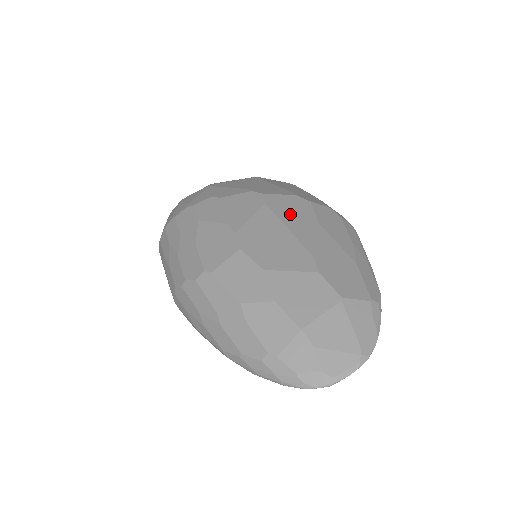
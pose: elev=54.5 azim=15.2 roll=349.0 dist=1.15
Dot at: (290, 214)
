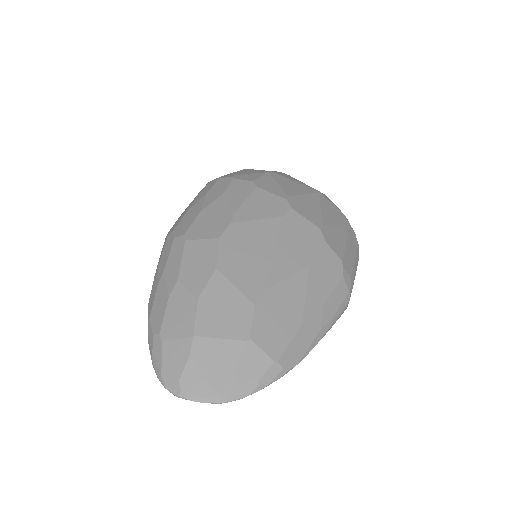
Dot at: (293, 241)
